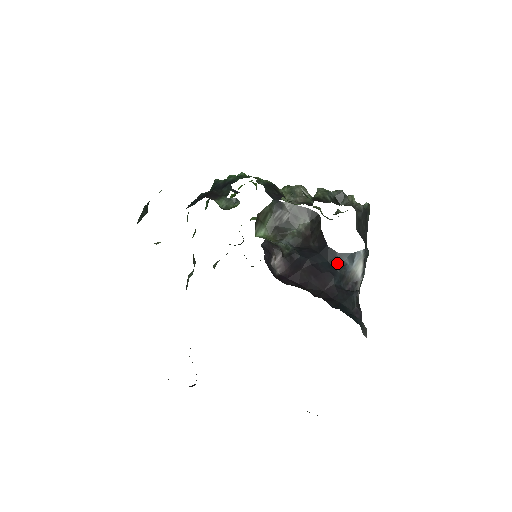
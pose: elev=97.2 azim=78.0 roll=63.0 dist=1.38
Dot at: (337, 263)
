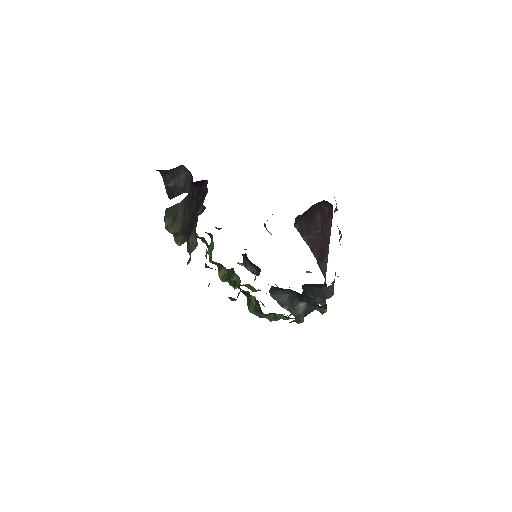
Dot at: occluded
